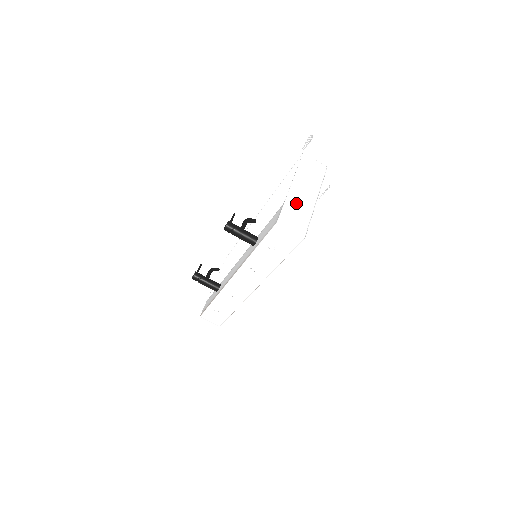
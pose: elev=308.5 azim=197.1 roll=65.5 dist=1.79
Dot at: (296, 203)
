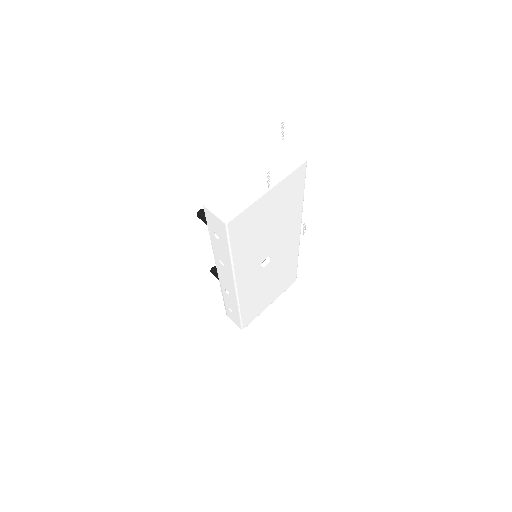
Dot at: (239, 189)
